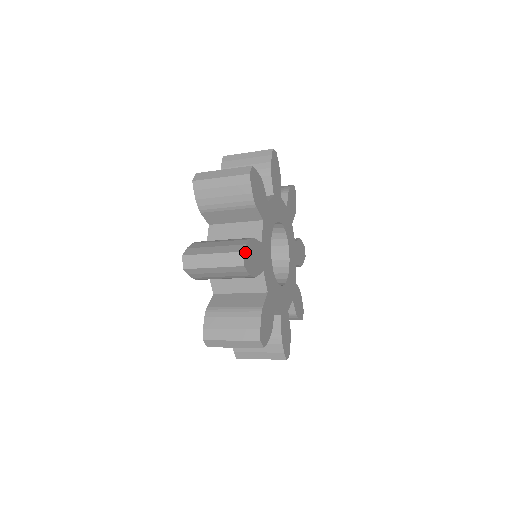
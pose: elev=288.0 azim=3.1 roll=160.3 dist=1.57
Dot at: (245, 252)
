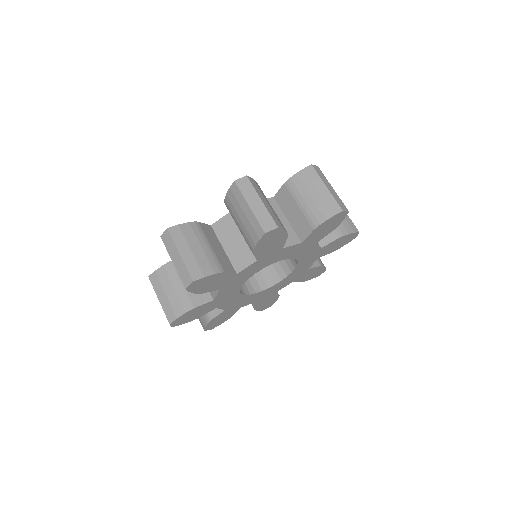
Dot at: (277, 230)
